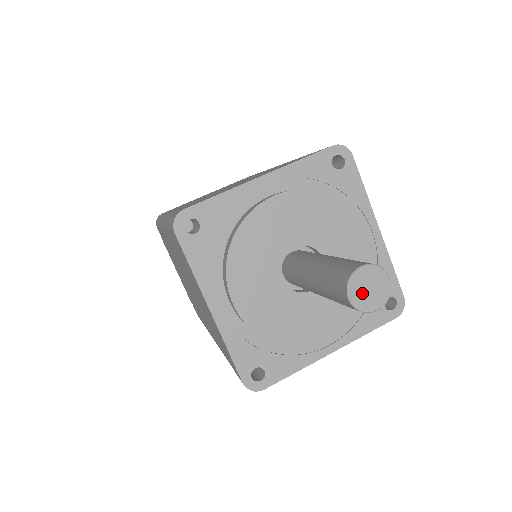
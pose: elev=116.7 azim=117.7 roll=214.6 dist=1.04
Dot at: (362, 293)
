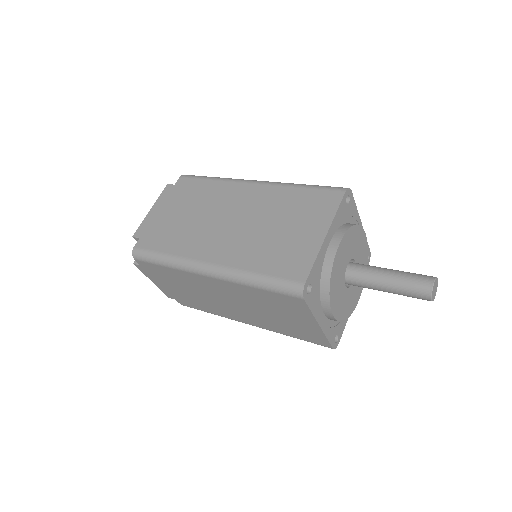
Dot at: (434, 293)
